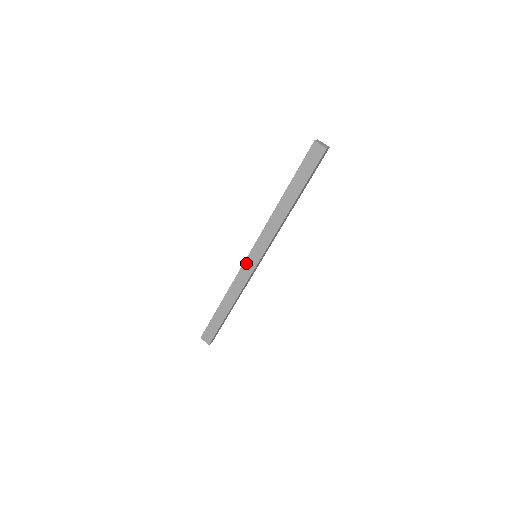
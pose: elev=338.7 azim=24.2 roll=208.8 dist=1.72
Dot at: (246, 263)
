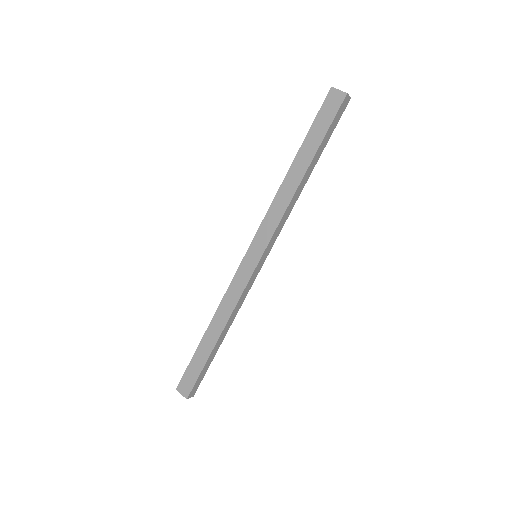
Dot at: (242, 265)
